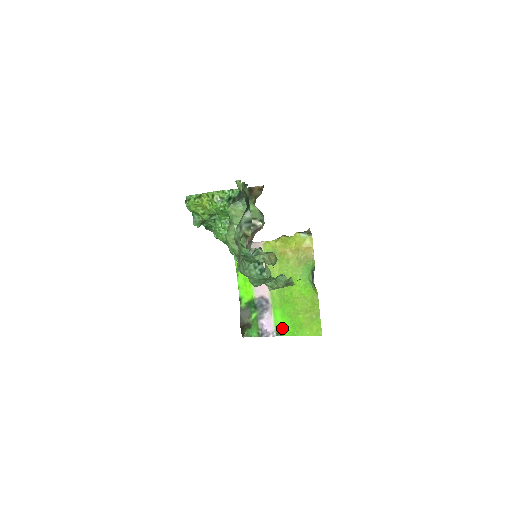
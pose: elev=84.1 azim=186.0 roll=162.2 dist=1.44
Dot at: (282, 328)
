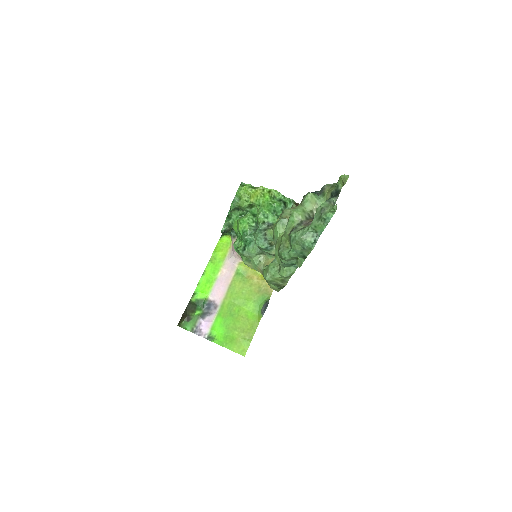
Dot at: (215, 335)
